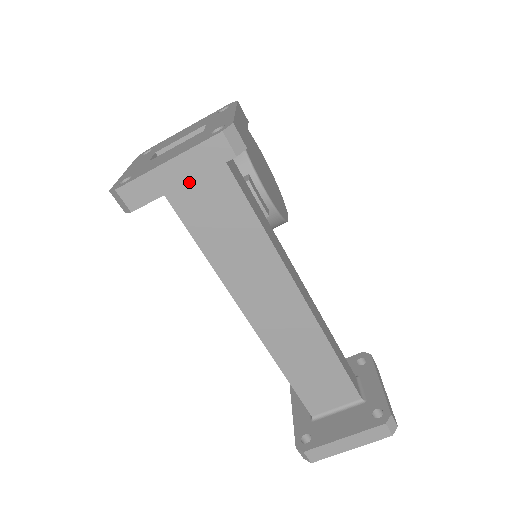
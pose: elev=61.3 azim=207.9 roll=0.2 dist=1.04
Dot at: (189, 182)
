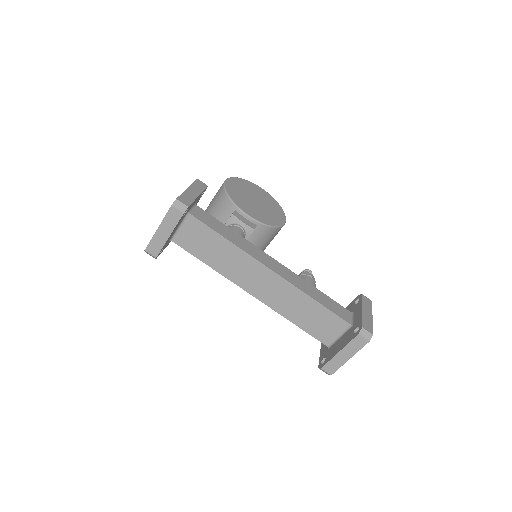
Dot at: (182, 232)
